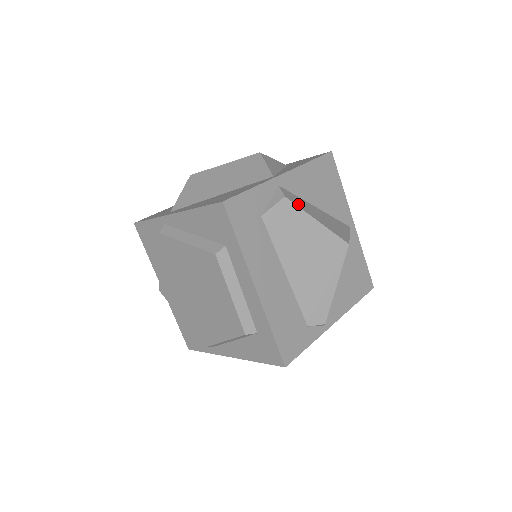
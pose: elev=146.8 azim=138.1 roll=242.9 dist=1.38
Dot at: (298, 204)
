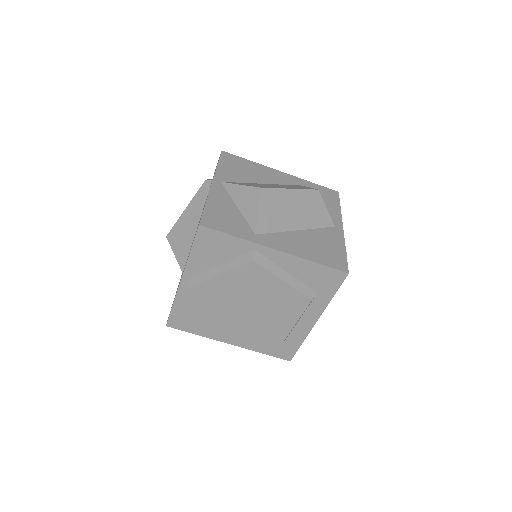
Dot at: occluded
